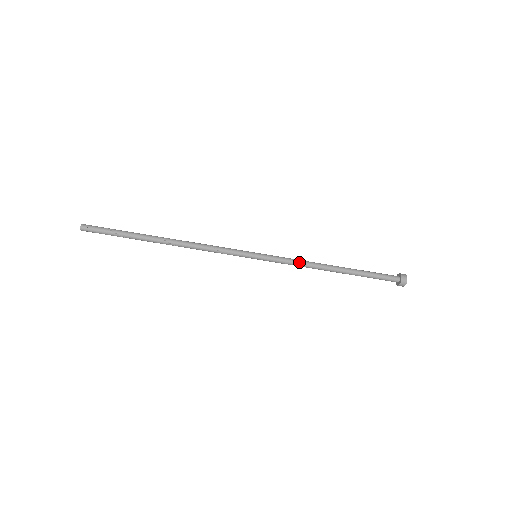
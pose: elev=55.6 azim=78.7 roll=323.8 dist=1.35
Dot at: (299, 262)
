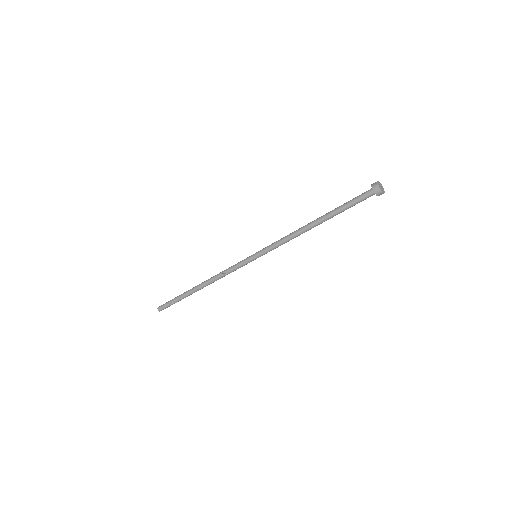
Dot at: (286, 242)
